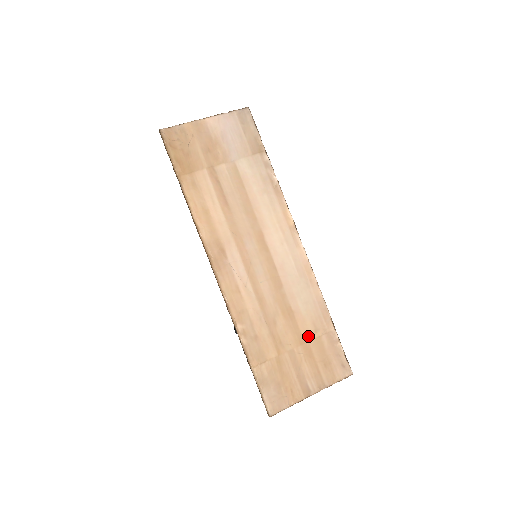
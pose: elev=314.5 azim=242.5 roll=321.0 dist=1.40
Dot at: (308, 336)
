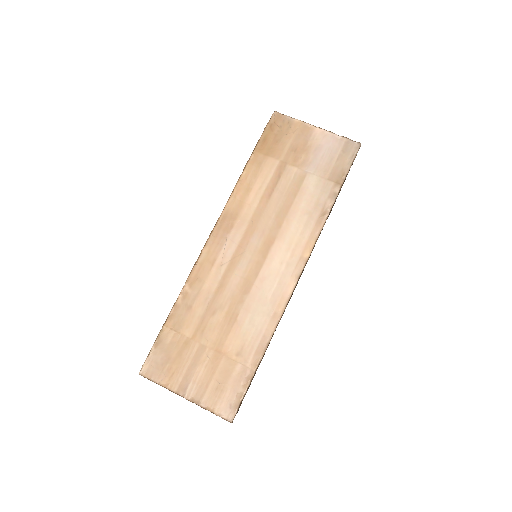
Dot at: (228, 351)
